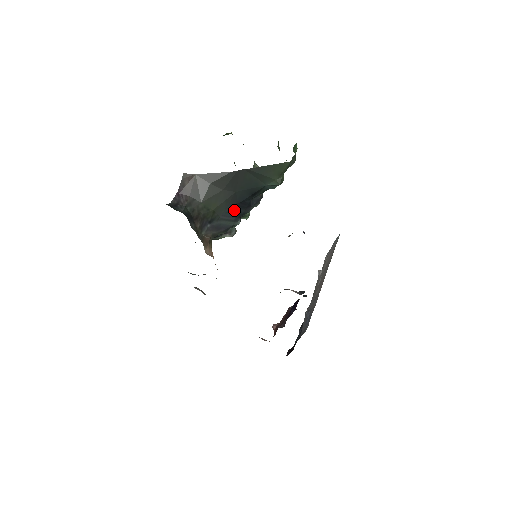
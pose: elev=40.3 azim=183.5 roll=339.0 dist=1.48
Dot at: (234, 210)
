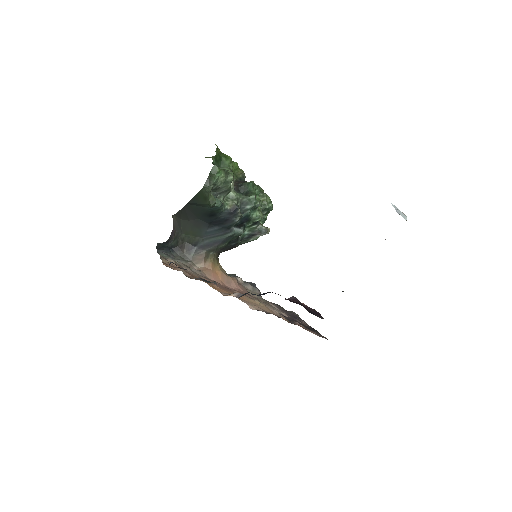
Dot at: (212, 229)
